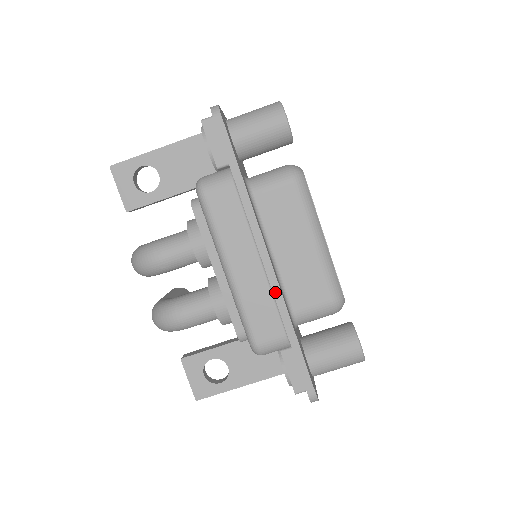
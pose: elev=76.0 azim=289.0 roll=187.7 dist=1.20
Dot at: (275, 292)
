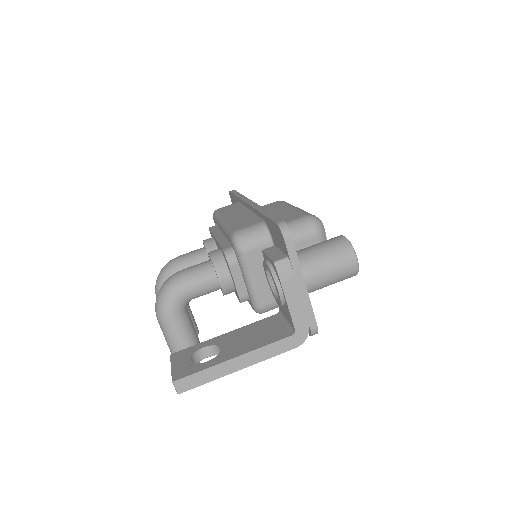
Dot at: (254, 206)
